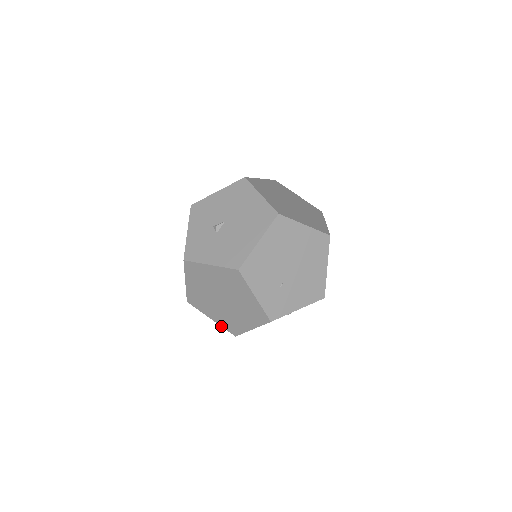
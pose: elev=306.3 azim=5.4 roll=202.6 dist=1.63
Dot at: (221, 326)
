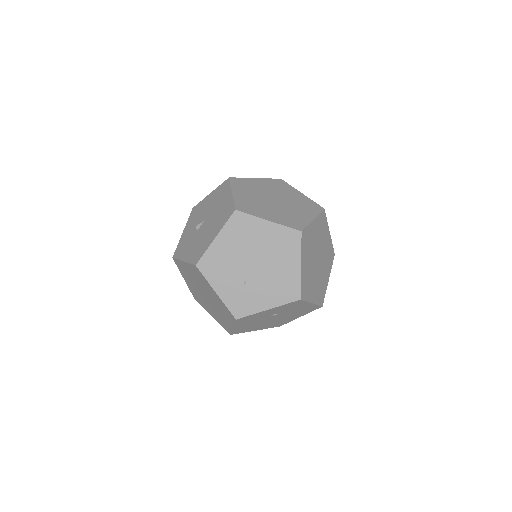
Dot at: (219, 323)
